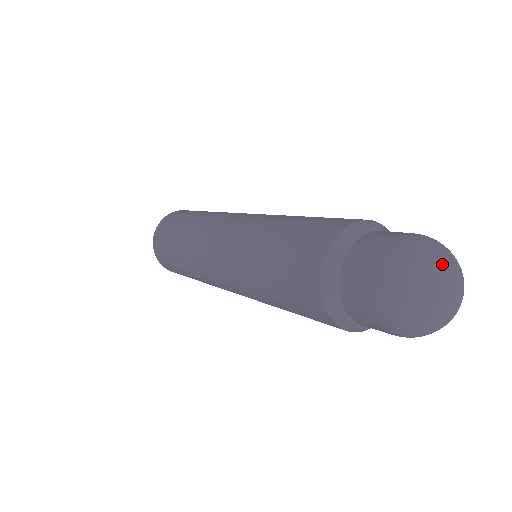
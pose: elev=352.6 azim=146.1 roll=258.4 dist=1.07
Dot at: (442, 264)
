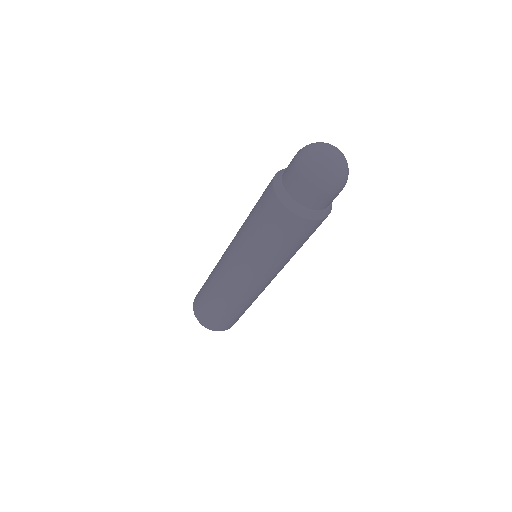
Dot at: (330, 144)
